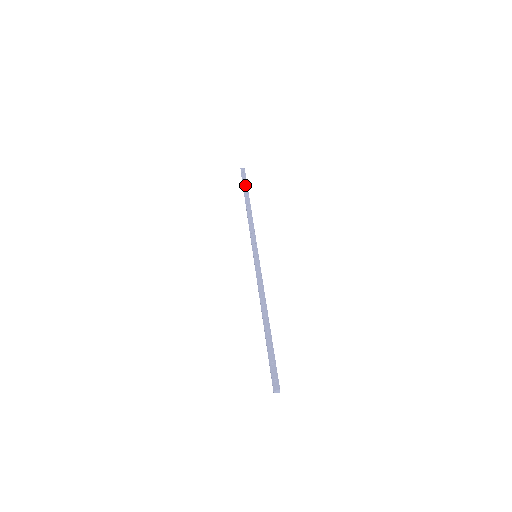
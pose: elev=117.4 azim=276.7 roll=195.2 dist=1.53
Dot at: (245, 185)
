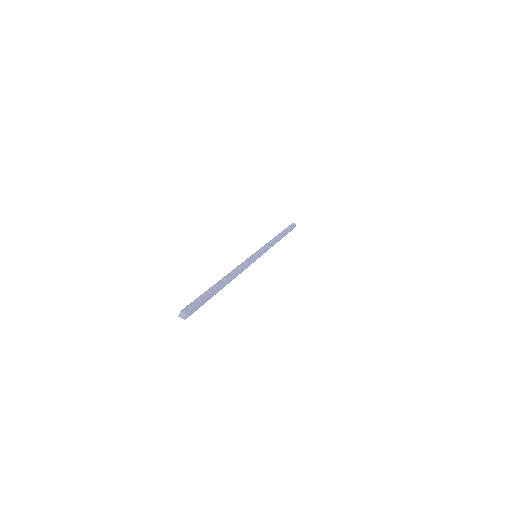
Dot at: (287, 229)
